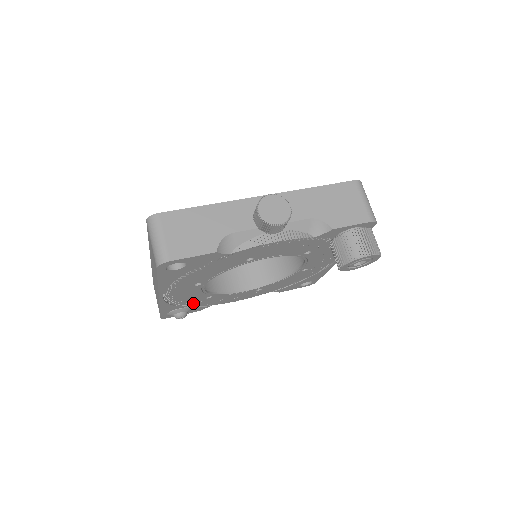
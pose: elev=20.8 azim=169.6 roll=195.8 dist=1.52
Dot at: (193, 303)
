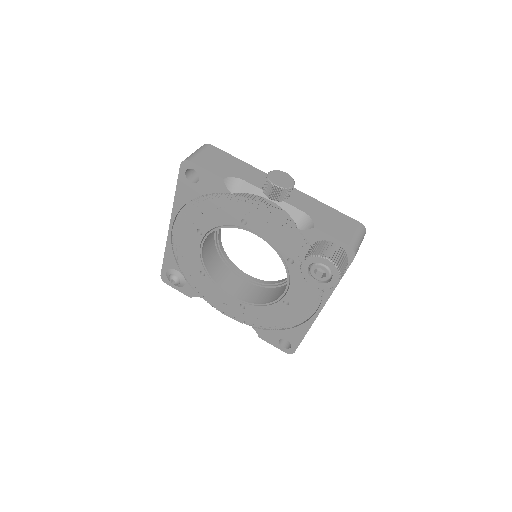
Dot at: (189, 272)
